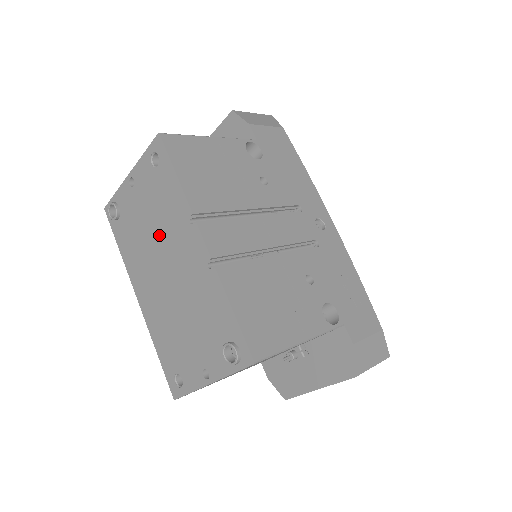
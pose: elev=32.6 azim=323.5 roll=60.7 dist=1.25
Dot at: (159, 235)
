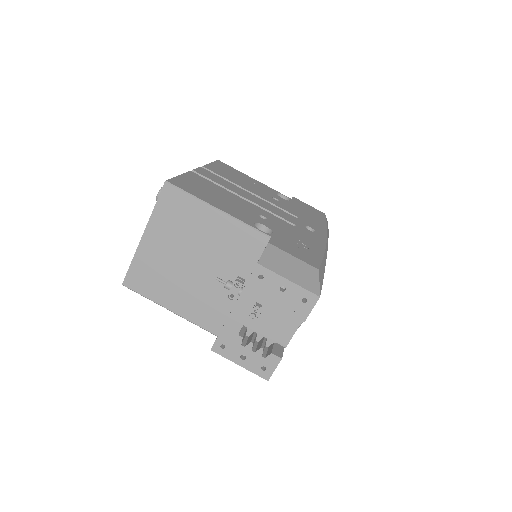
Dot at: occluded
